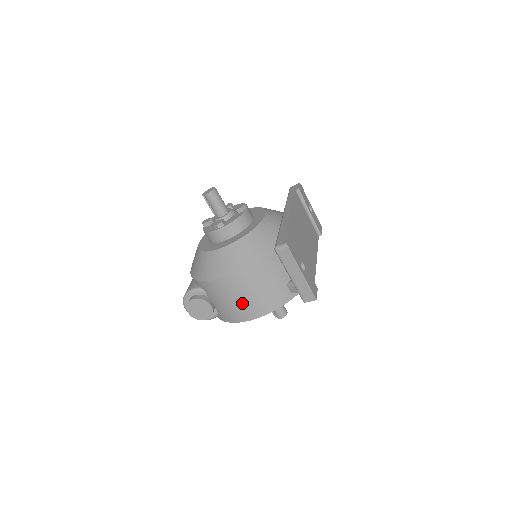
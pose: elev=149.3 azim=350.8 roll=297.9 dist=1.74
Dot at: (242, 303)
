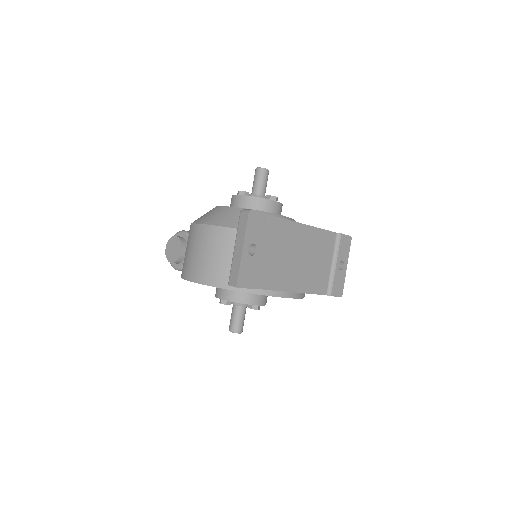
Dot at: (196, 258)
